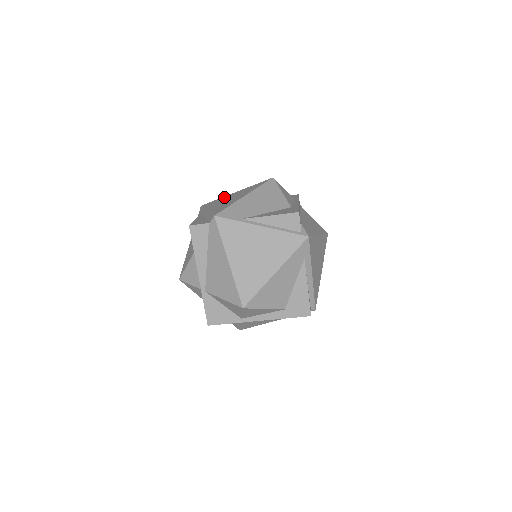
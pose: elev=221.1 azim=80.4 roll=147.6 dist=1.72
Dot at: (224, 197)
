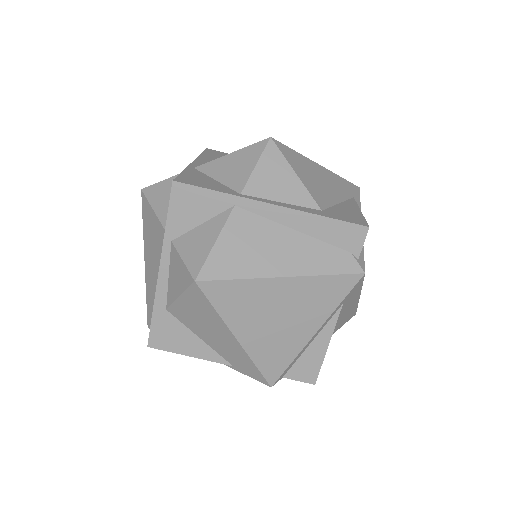
Dot at: occluded
